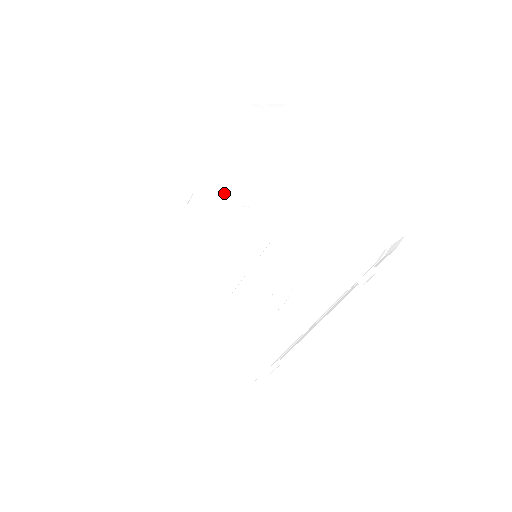
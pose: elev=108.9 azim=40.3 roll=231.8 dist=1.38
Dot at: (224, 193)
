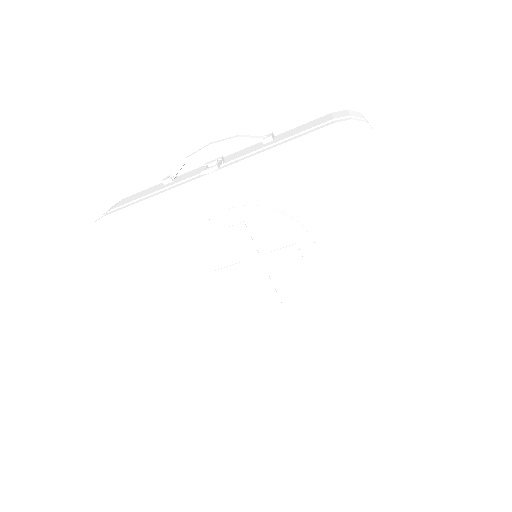
Dot at: (270, 190)
